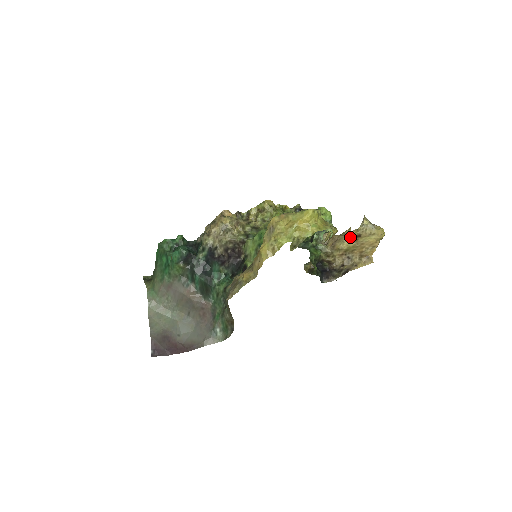
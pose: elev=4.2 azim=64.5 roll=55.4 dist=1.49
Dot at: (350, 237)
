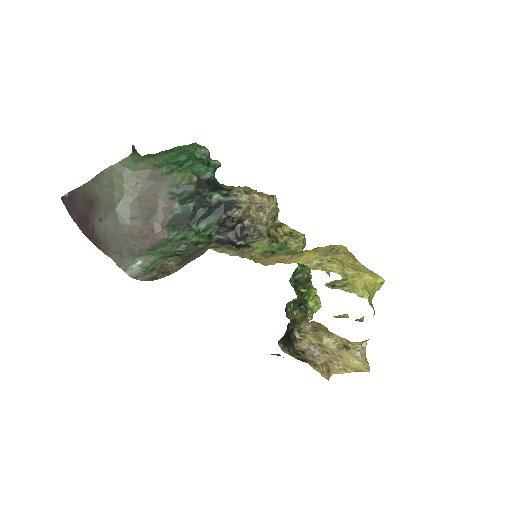
Dot at: (338, 340)
